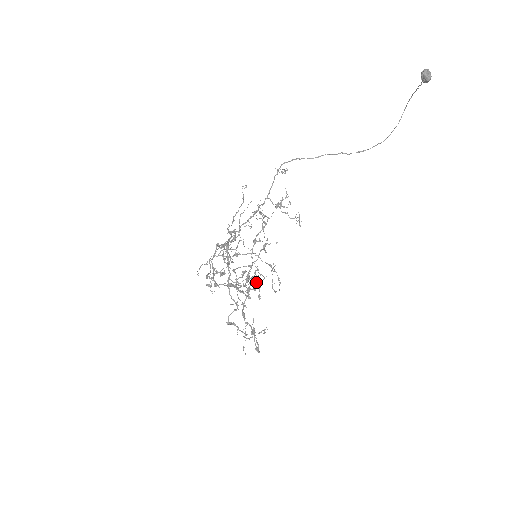
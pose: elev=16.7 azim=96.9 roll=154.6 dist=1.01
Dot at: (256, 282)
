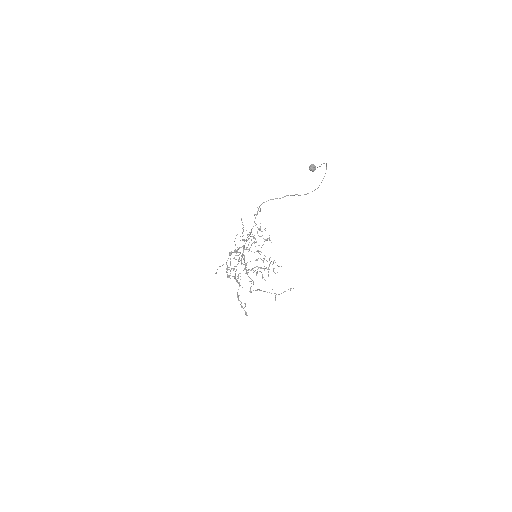
Dot at: (263, 268)
